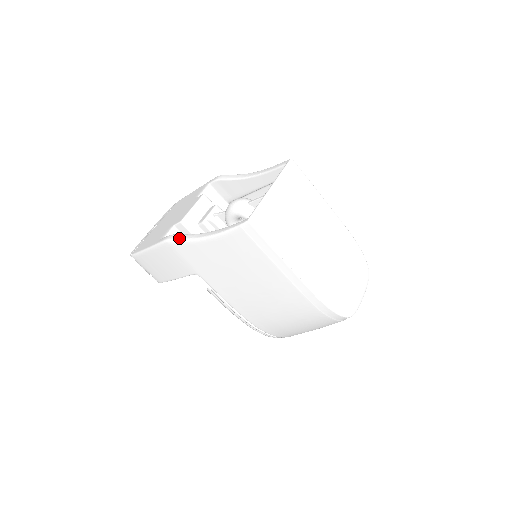
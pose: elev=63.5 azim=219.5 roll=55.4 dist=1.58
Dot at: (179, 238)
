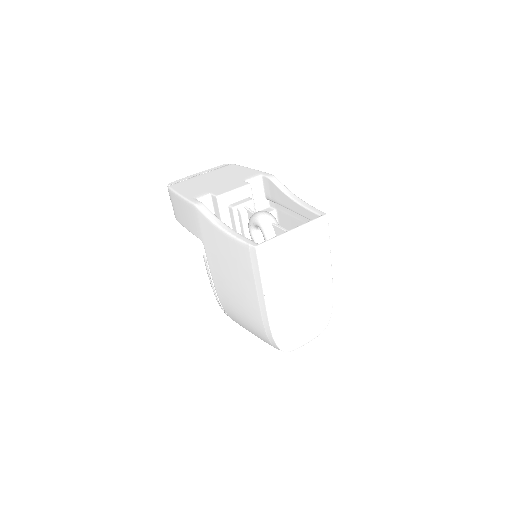
Dot at: (205, 212)
